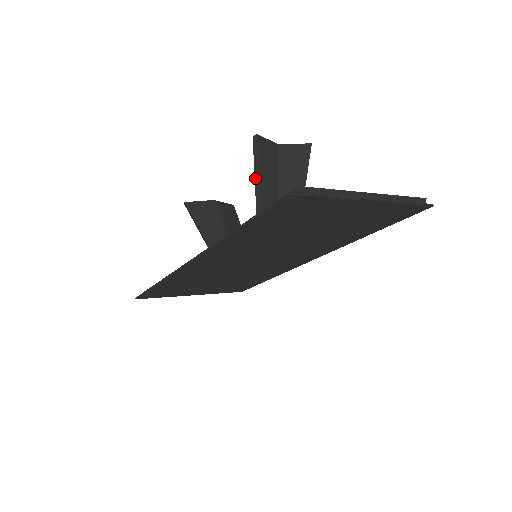
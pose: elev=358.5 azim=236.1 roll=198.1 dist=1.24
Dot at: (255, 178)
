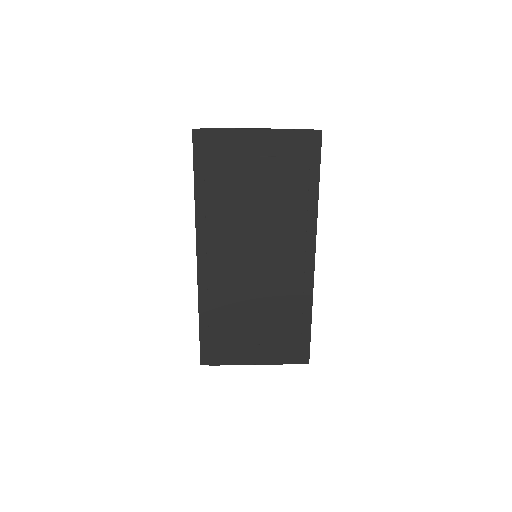
Dot at: occluded
